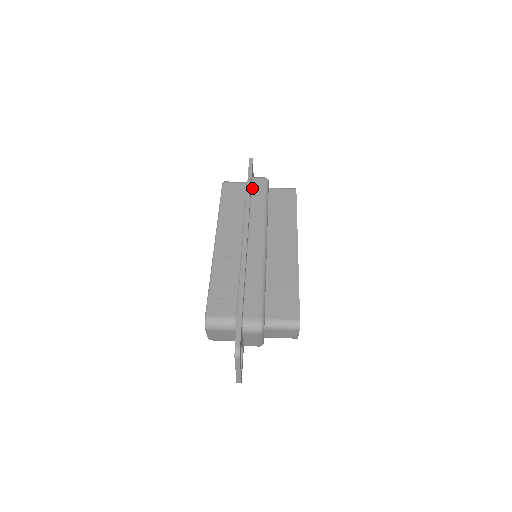
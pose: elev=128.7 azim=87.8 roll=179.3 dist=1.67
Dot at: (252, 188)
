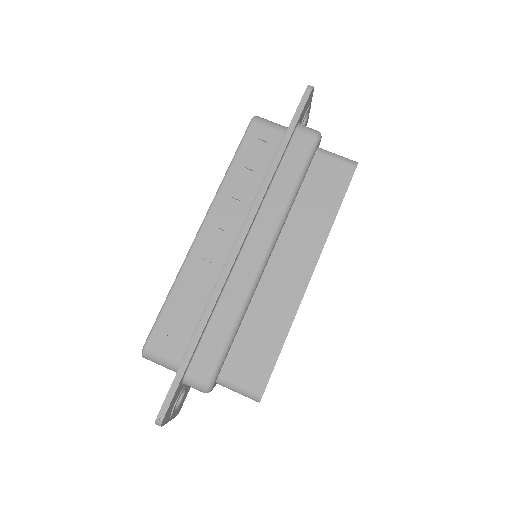
Dot at: (288, 148)
